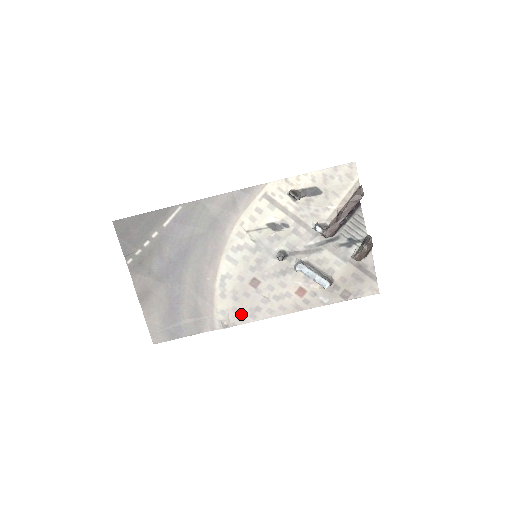
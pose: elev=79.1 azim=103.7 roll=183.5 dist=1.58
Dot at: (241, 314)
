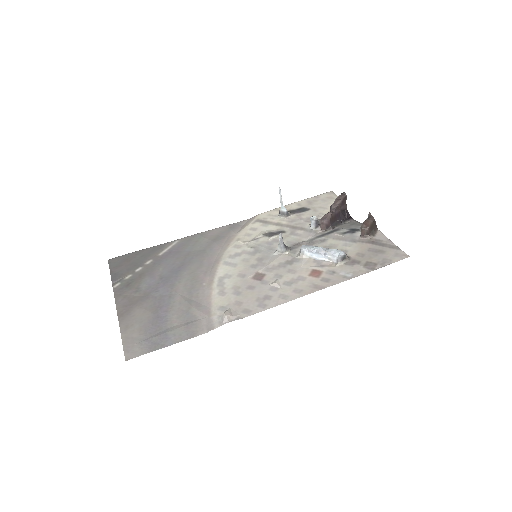
Dot at: (246, 306)
